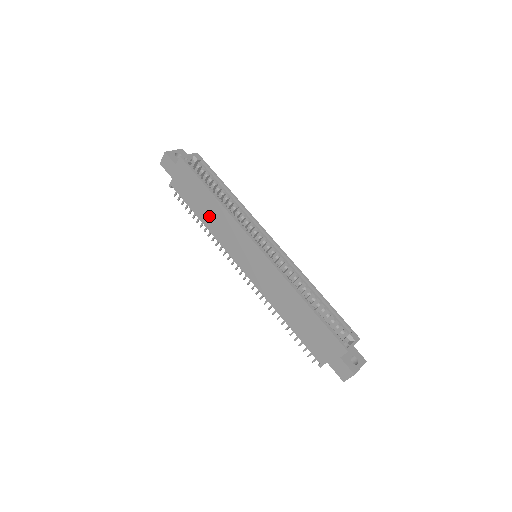
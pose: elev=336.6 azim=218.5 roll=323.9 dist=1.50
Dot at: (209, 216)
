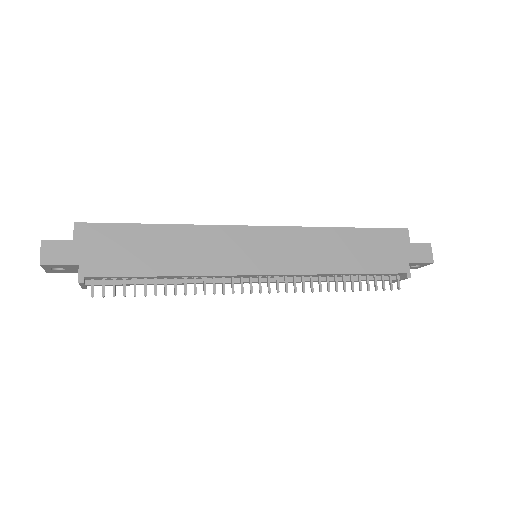
Dot at: (173, 256)
